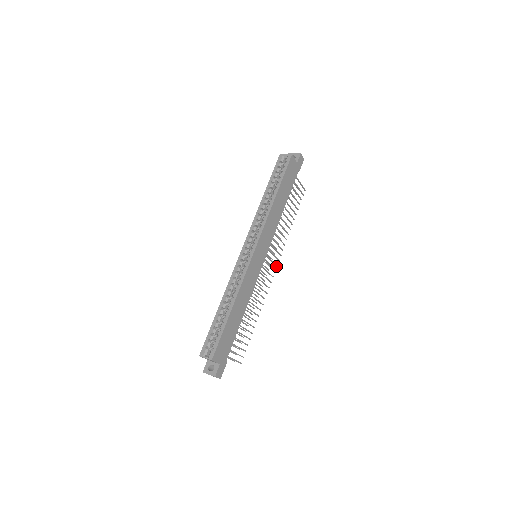
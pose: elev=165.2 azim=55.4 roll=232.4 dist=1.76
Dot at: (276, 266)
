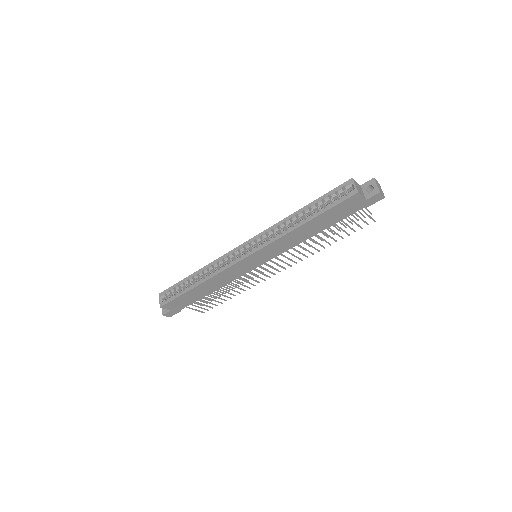
Dot at: (285, 268)
